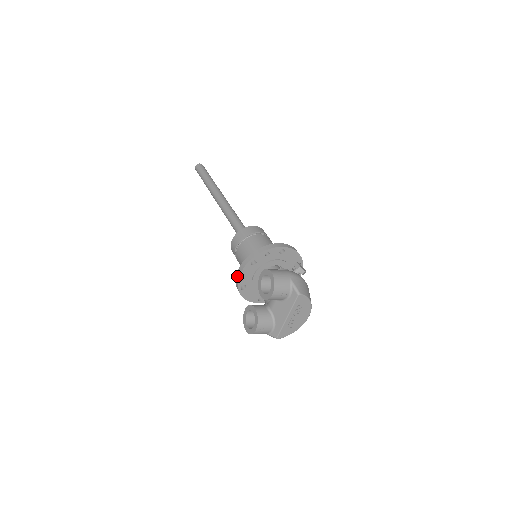
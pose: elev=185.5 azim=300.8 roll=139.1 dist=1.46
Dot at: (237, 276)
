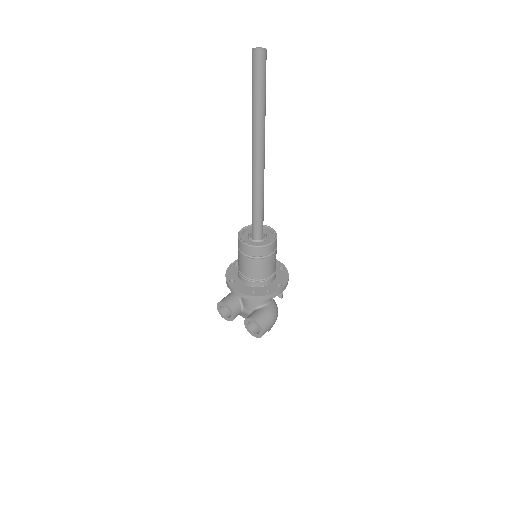
Dot at: (234, 292)
